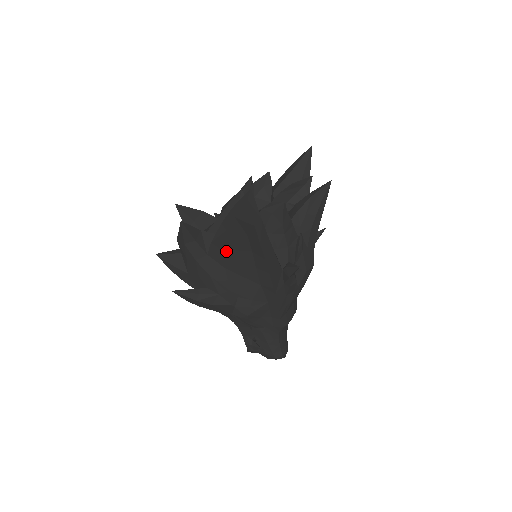
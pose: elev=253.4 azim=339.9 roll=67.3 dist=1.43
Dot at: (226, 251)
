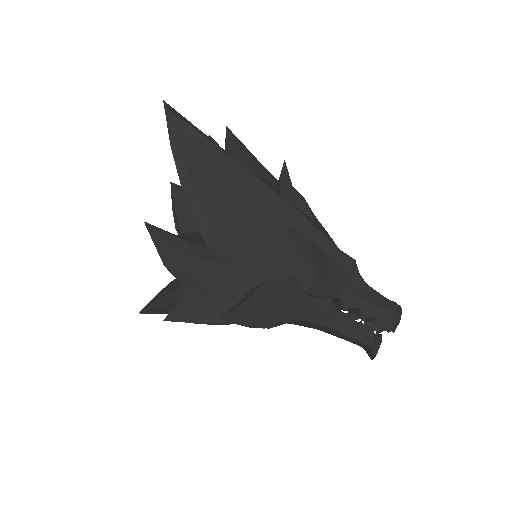
Dot at: (216, 216)
